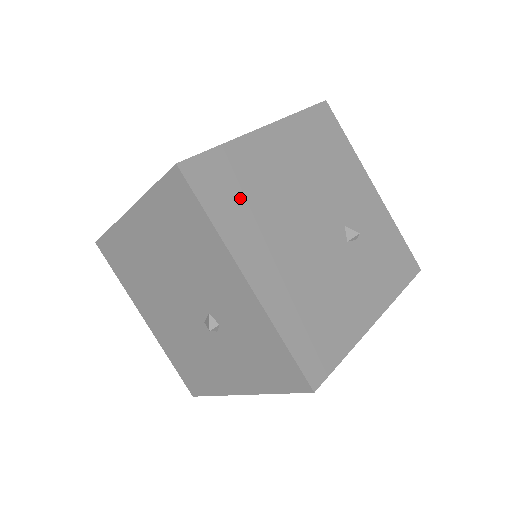
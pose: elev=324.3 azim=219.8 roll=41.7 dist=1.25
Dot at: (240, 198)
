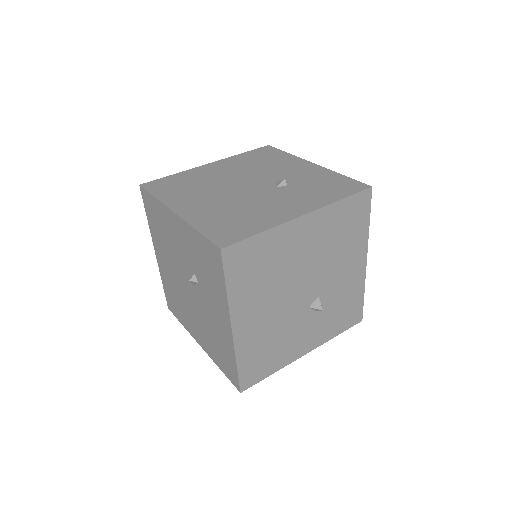
Dot at: (180, 187)
